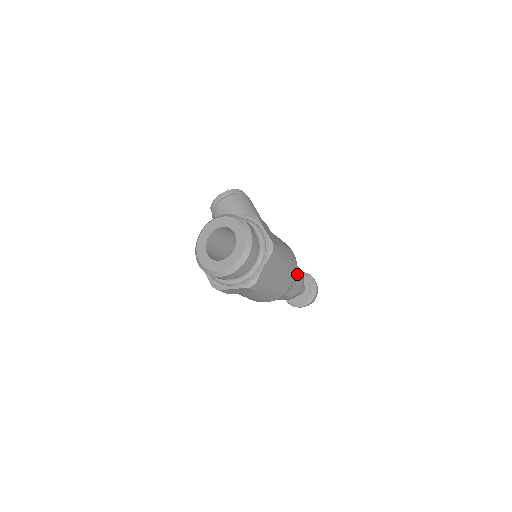
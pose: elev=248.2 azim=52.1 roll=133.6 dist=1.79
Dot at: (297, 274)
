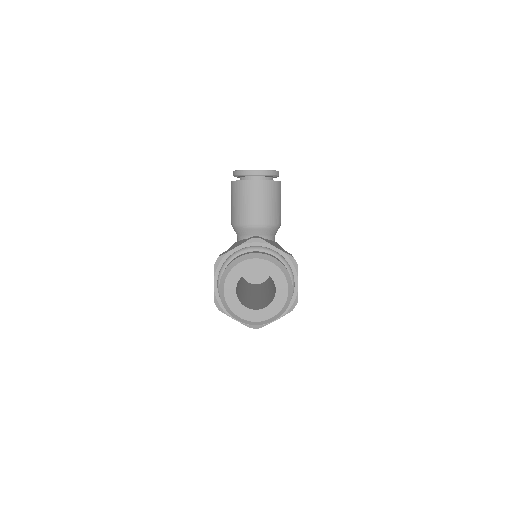
Dot at: occluded
